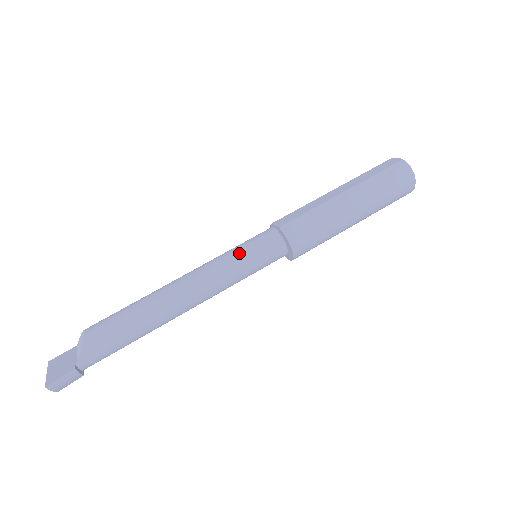
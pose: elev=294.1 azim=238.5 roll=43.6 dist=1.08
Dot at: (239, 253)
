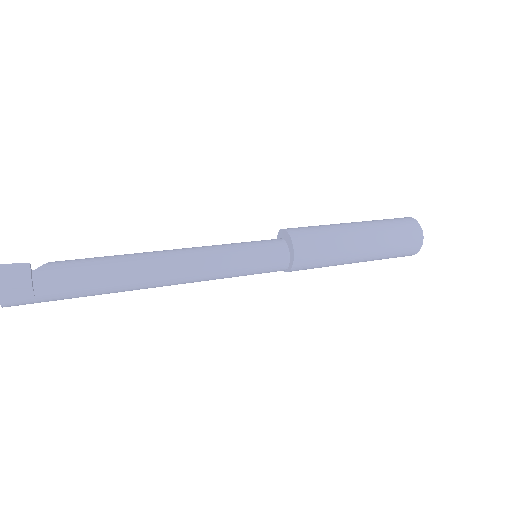
Dot at: occluded
